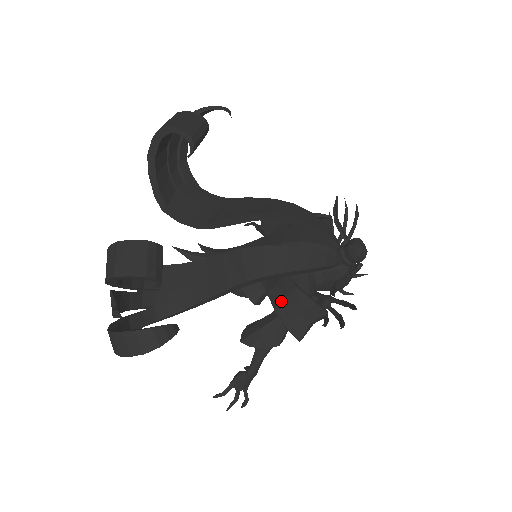
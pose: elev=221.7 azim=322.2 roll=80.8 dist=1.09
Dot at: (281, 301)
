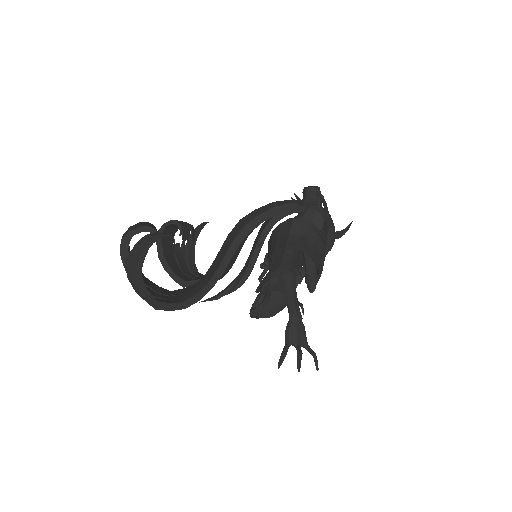
Dot at: (275, 243)
